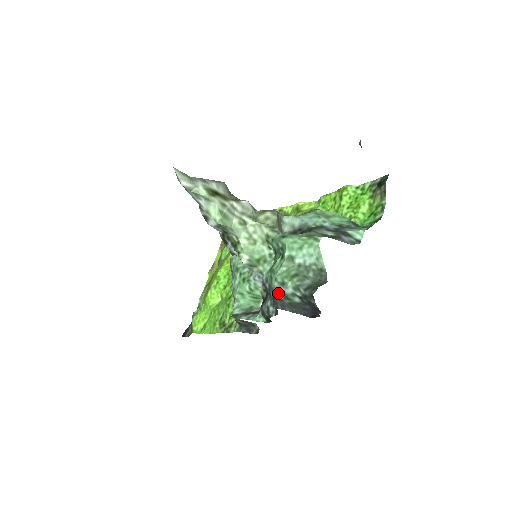
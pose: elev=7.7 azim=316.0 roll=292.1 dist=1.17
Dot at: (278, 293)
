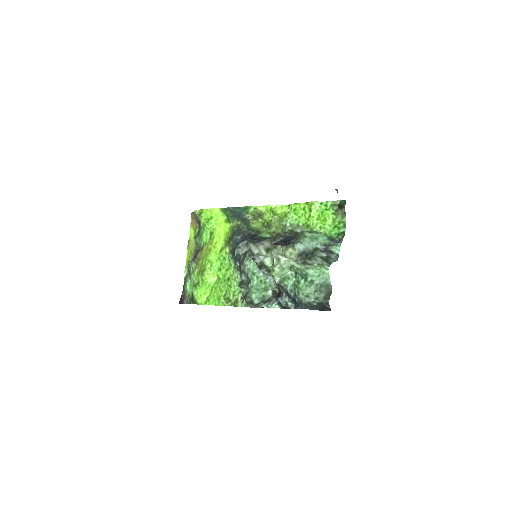
Dot at: (304, 301)
